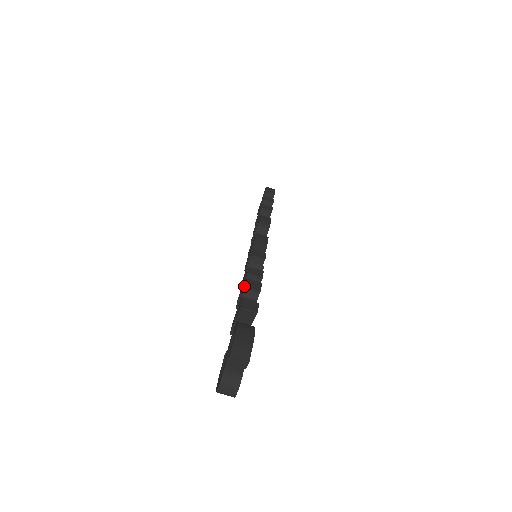
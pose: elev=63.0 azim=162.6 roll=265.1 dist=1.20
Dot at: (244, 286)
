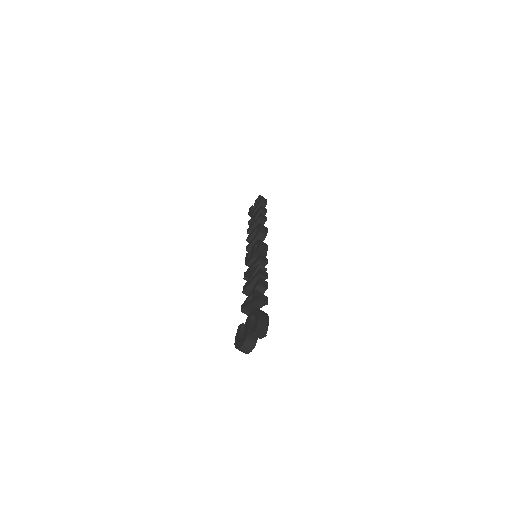
Dot at: (257, 282)
